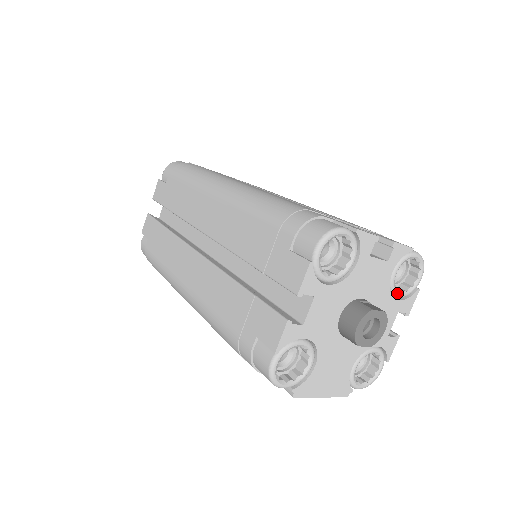
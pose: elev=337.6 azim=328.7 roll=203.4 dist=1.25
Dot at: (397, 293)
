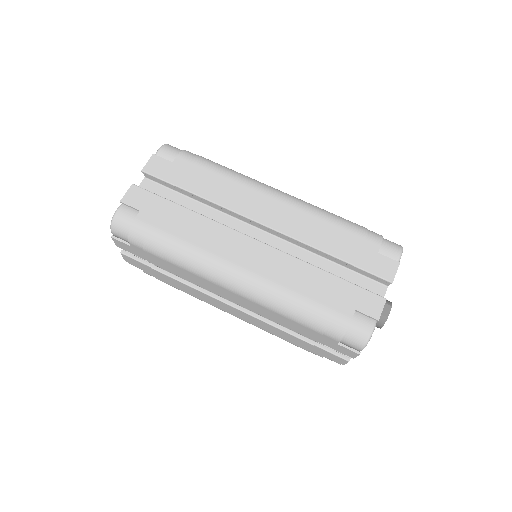
Dot at: occluded
